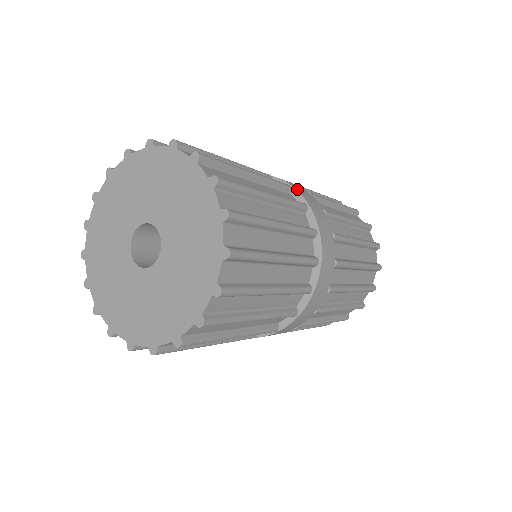
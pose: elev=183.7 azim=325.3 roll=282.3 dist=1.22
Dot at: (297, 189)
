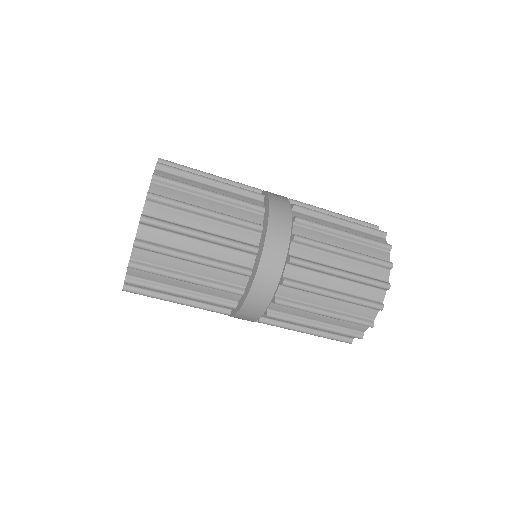
Dot at: (272, 212)
